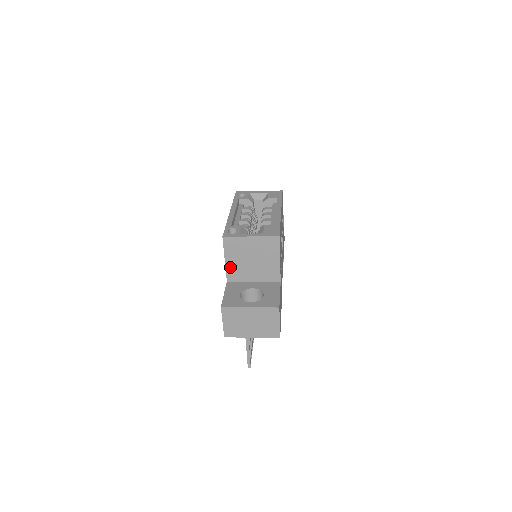
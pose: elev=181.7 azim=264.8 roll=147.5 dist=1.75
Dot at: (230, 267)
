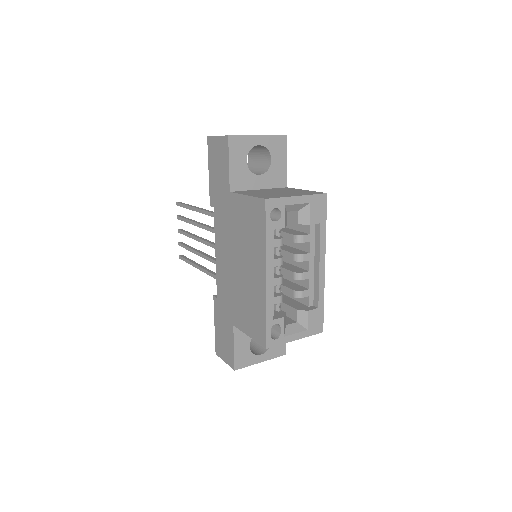
Dot at: occluded
